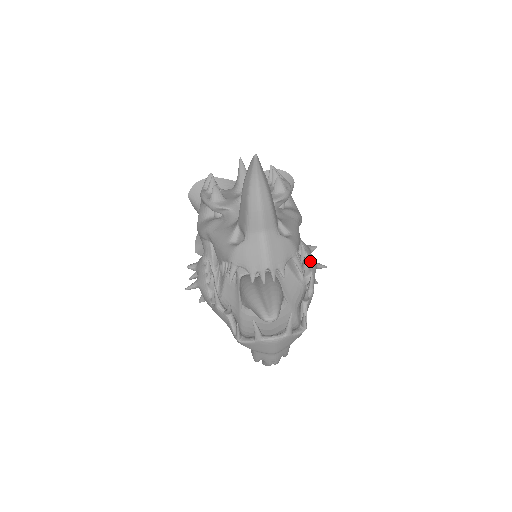
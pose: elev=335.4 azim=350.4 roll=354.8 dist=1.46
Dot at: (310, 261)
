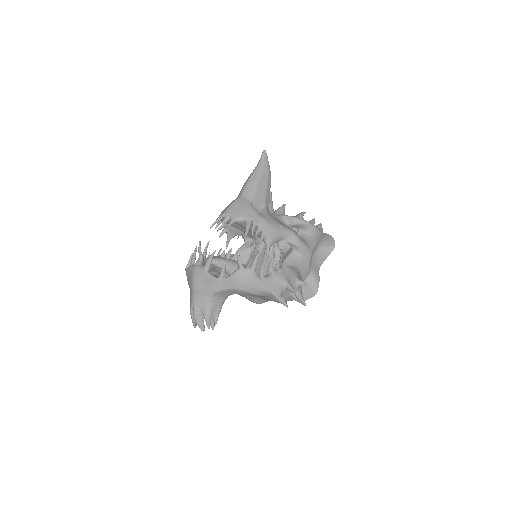
Dot at: (280, 269)
